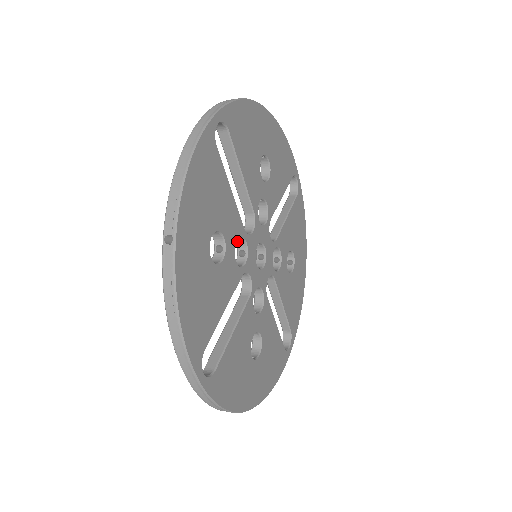
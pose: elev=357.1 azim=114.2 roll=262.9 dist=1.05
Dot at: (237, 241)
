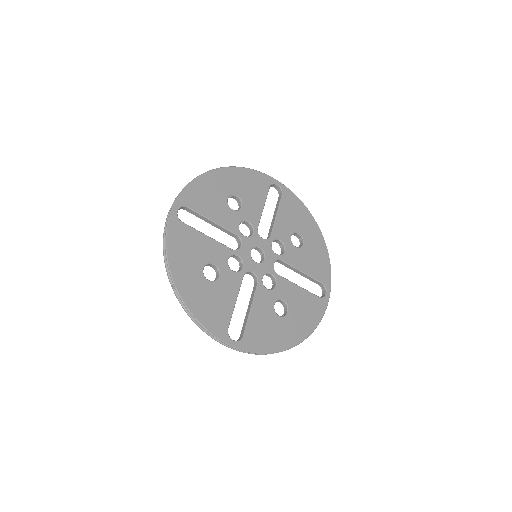
Dot at: (250, 233)
